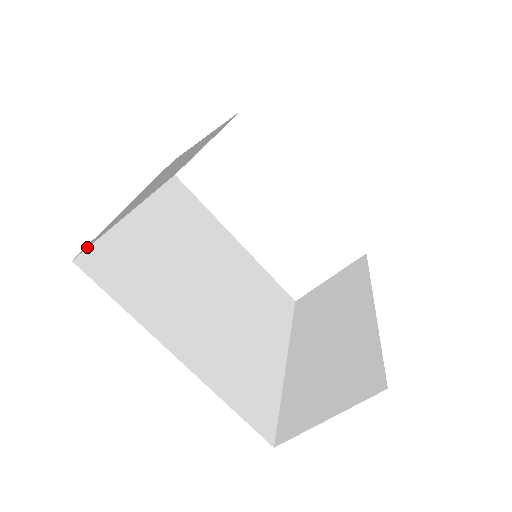
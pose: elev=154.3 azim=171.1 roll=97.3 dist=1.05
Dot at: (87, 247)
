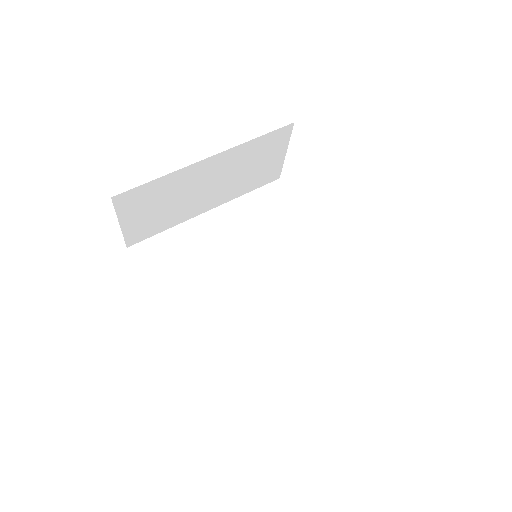
Dot at: (141, 240)
